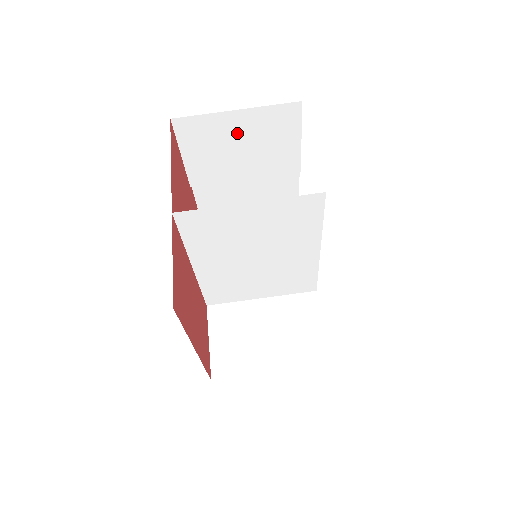
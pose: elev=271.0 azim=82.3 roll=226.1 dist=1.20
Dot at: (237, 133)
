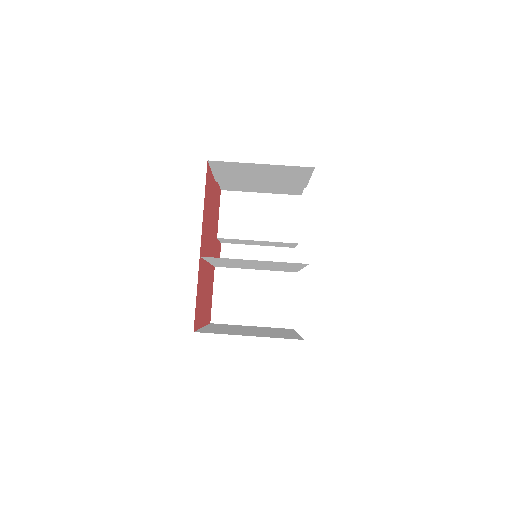
Dot at: (259, 170)
